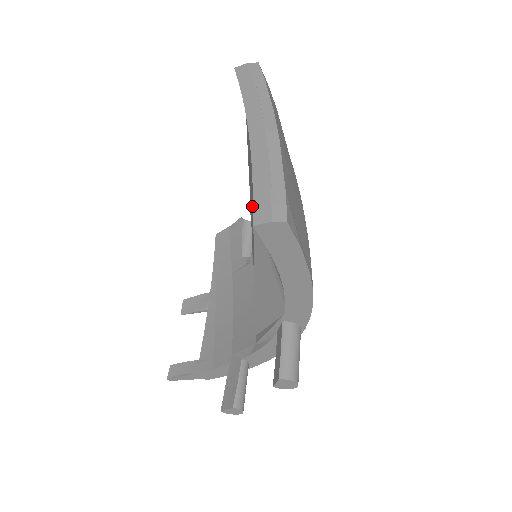
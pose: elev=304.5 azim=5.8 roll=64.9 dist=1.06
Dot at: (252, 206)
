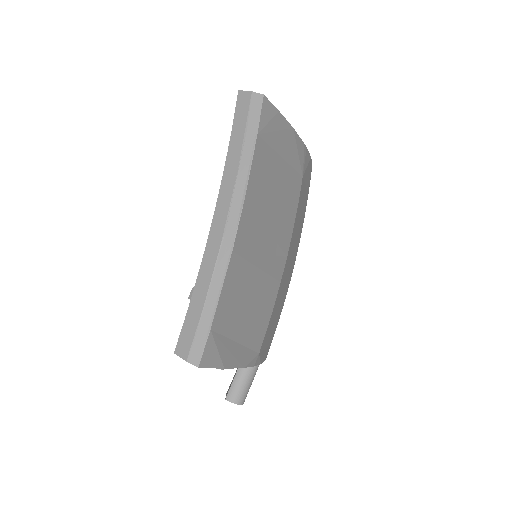
Dot at: occluded
